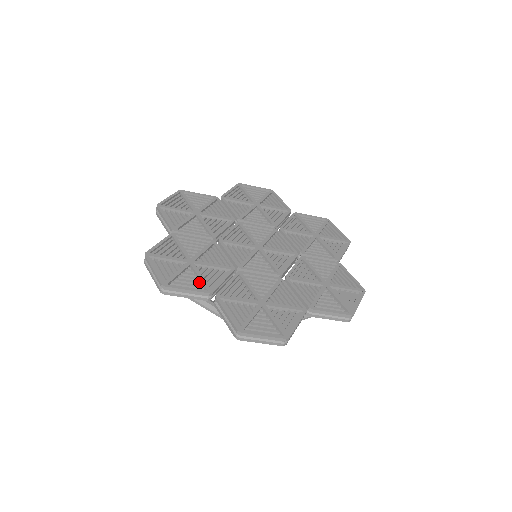
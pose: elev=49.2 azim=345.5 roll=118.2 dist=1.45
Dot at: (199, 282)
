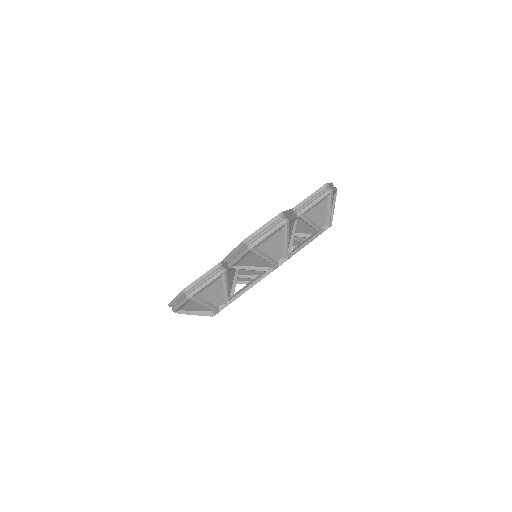
Dot at: occluded
